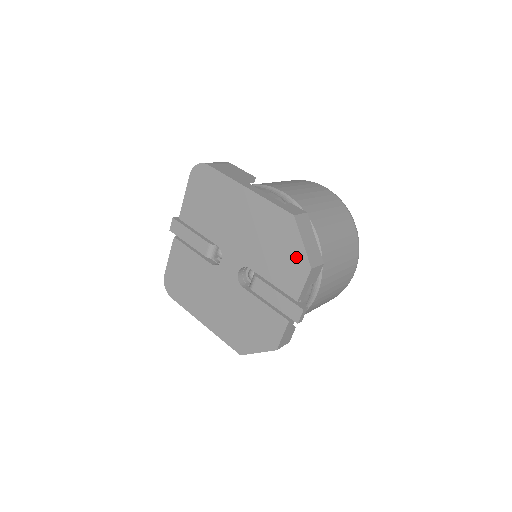
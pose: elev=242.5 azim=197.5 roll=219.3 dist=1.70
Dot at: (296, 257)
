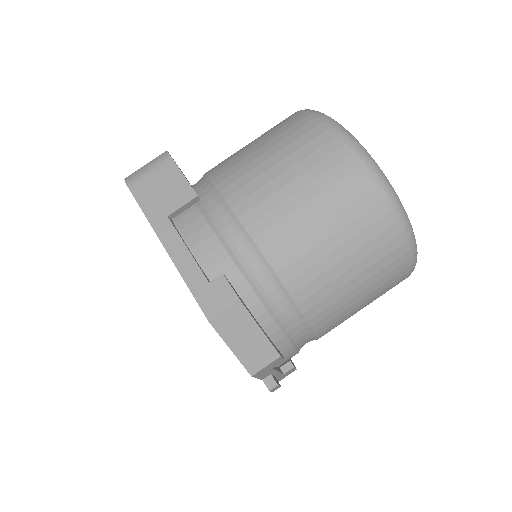
Dot at: occluded
